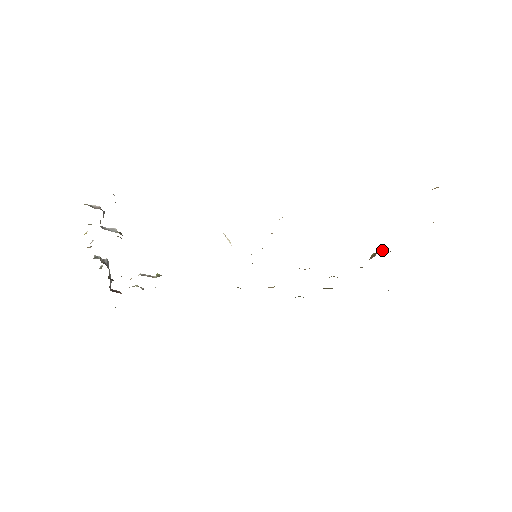
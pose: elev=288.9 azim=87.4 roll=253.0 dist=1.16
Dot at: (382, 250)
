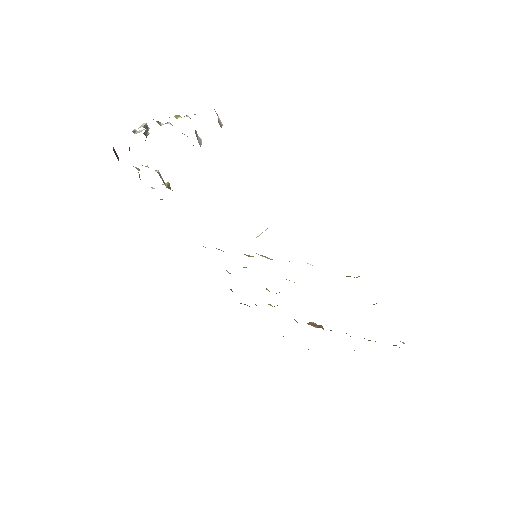
Dot at: occluded
